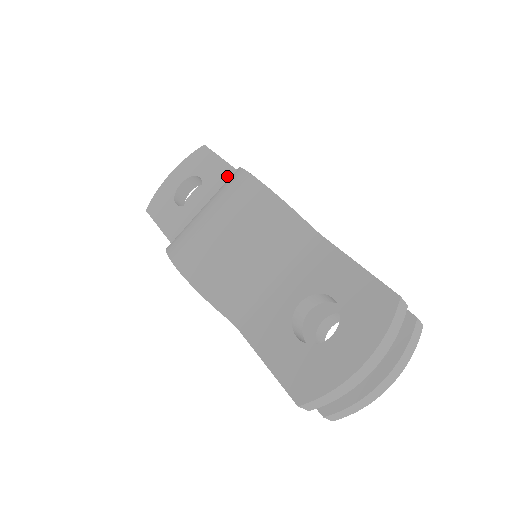
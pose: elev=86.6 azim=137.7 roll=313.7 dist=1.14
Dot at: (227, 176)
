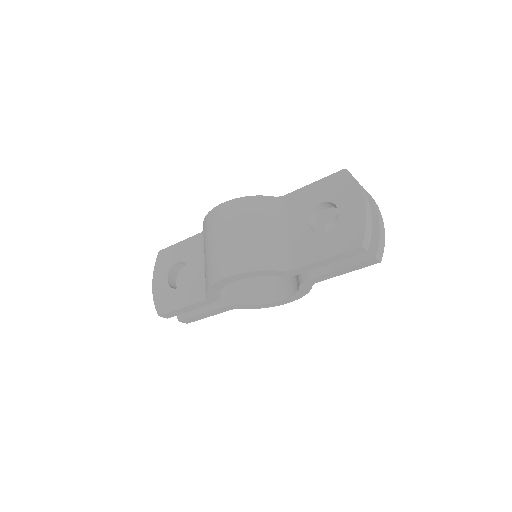
Dot at: (195, 242)
